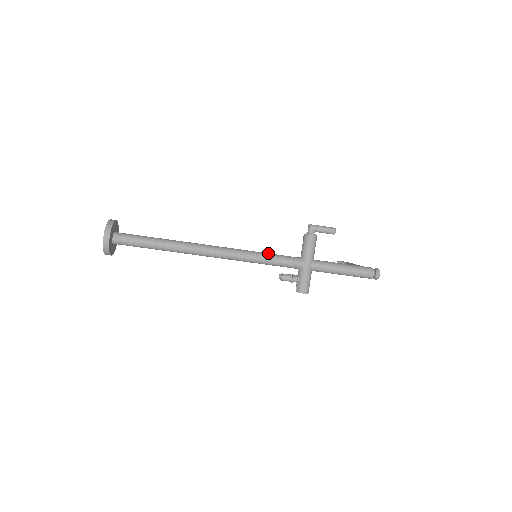
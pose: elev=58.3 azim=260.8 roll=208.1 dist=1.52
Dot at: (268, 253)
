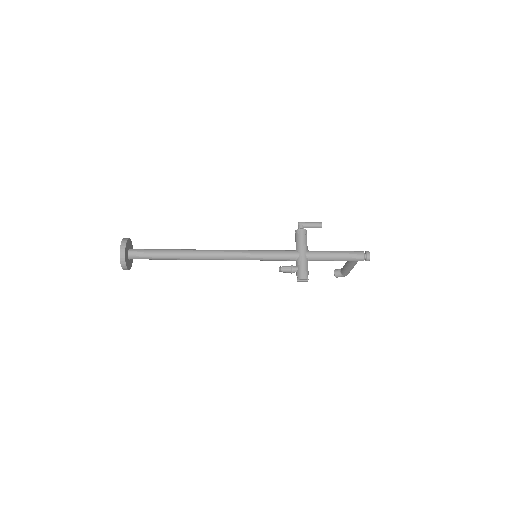
Dot at: (266, 250)
